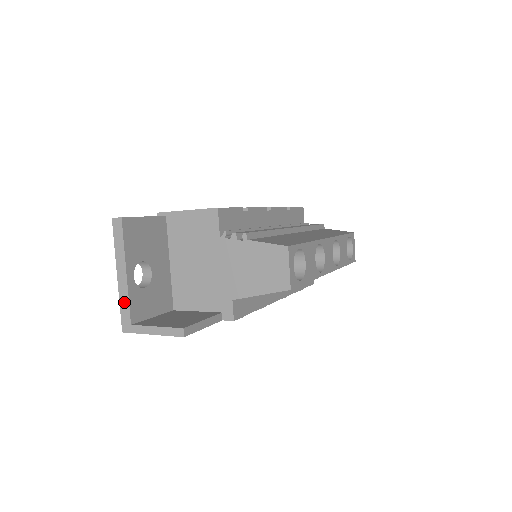
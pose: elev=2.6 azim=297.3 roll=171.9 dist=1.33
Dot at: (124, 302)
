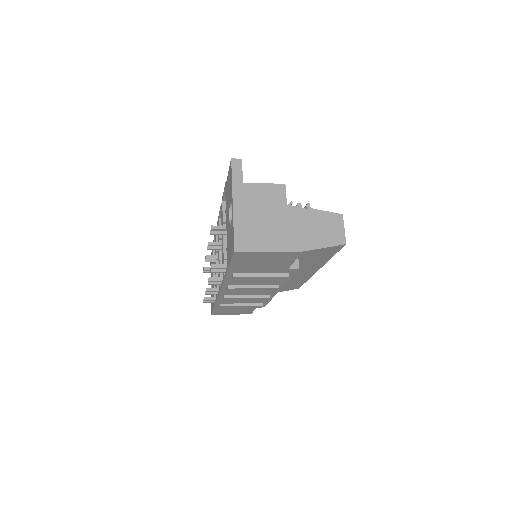
Dot at: (239, 225)
